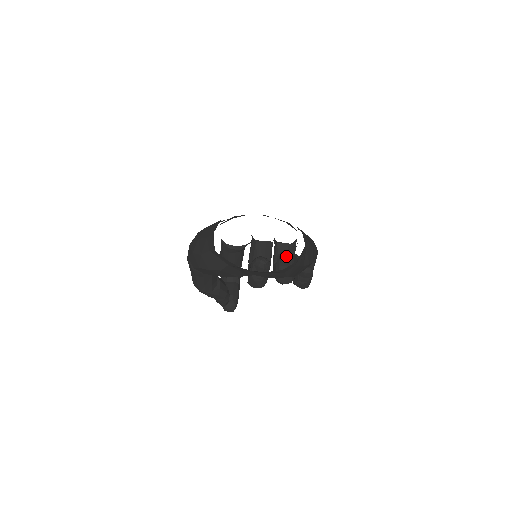
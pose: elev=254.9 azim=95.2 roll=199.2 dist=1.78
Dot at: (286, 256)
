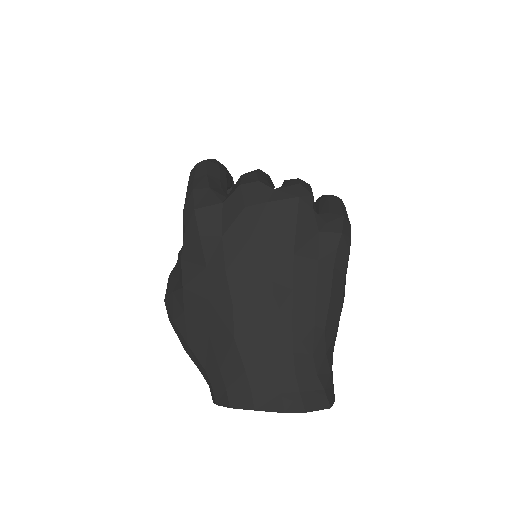
Dot at: occluded
